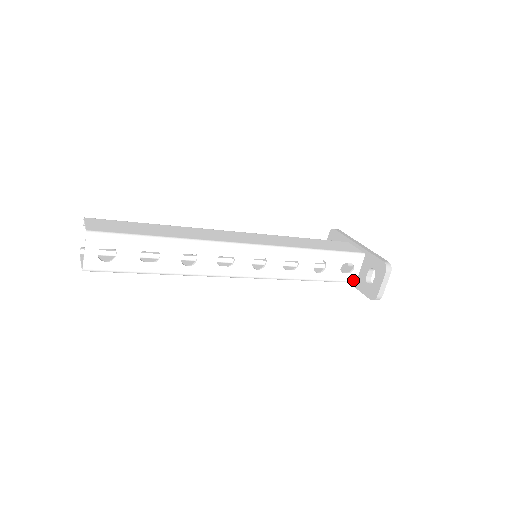
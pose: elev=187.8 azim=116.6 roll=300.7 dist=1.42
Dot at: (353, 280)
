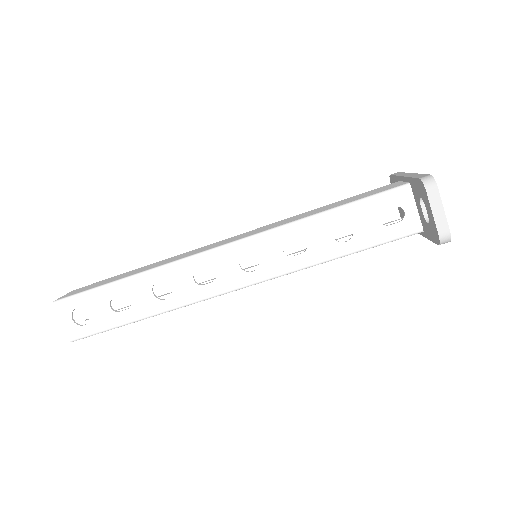
Dot at: (416, 229)
